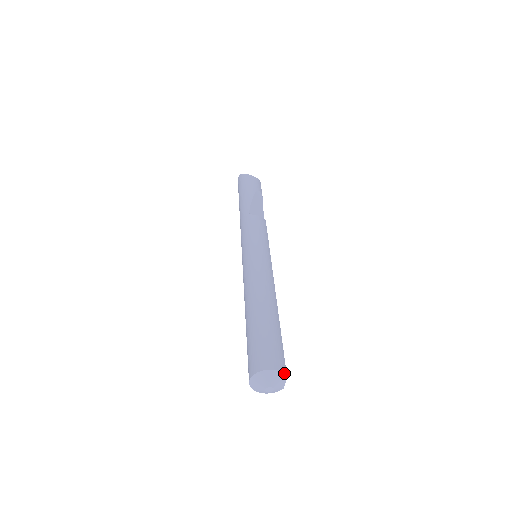
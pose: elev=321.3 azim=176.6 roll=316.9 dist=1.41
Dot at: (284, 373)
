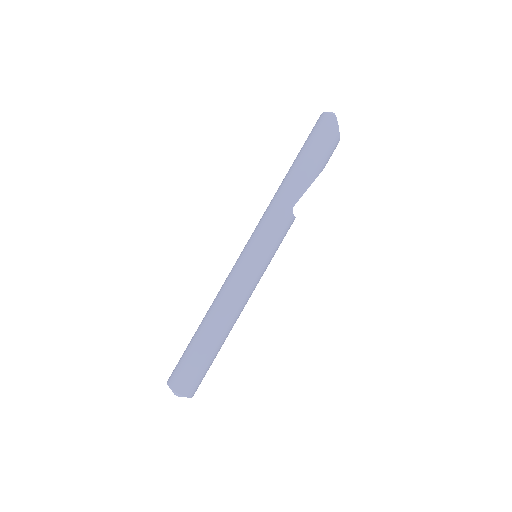
Dot at: occluded
